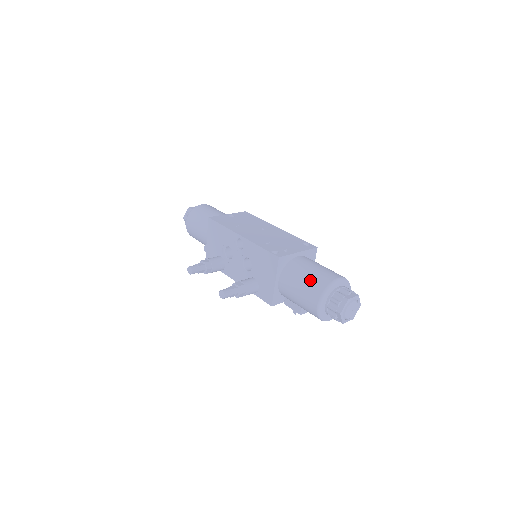
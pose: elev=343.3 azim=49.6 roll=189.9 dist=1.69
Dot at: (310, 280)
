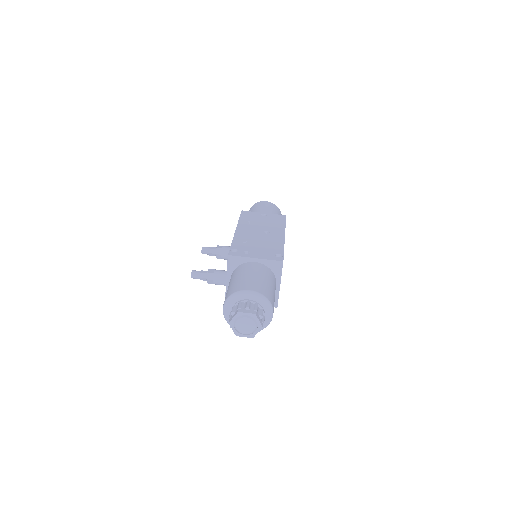
Dot at: (233, 284)
